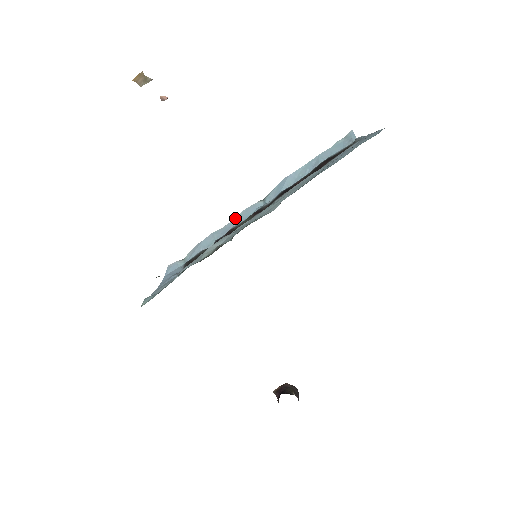
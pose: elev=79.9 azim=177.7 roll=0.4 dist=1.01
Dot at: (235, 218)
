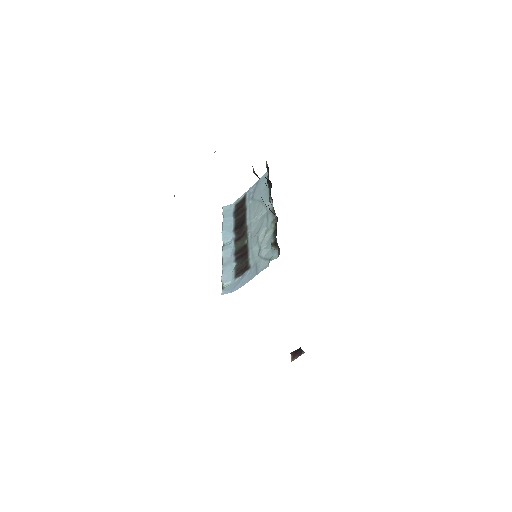
Dot at: (223, 257)
